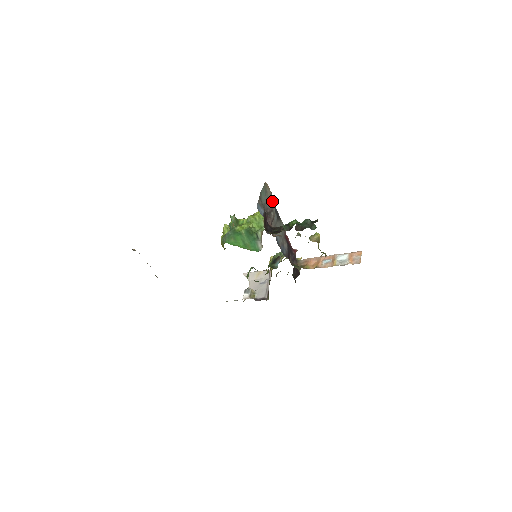
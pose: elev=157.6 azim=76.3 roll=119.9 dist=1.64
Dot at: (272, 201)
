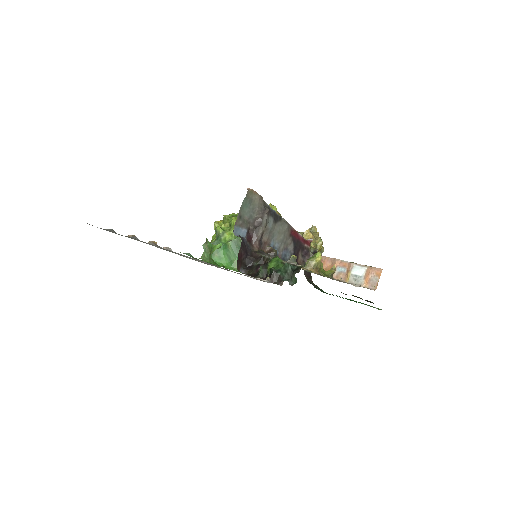
Dot at: (262, 208)
